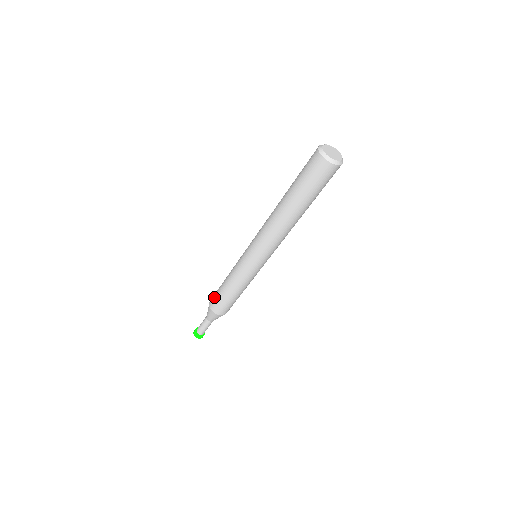
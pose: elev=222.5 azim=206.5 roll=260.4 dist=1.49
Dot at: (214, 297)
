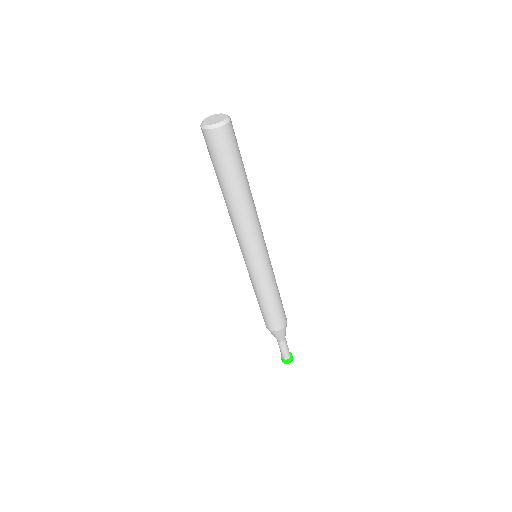
Dot at: (263, 318)
